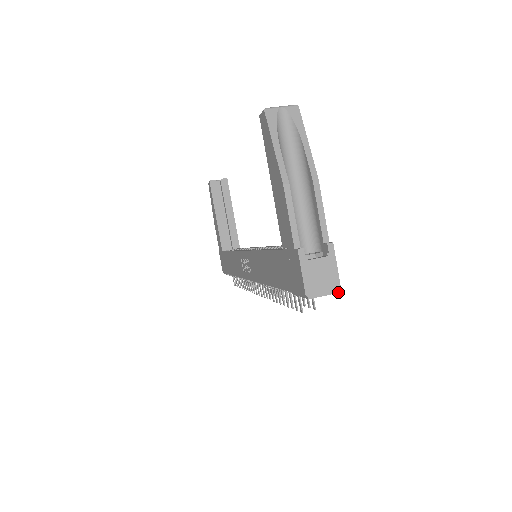
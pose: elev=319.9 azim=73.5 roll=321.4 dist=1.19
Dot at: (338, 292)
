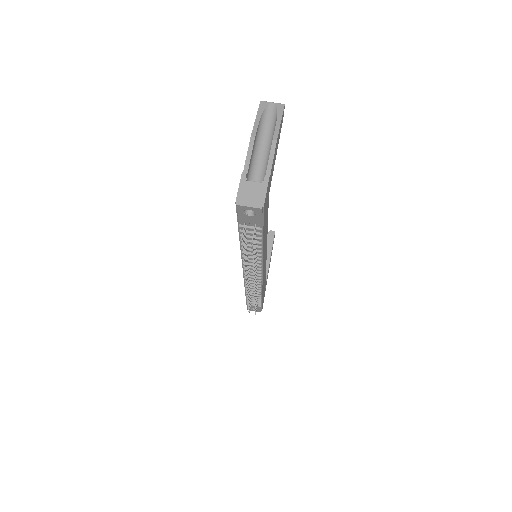
Dot at: (261, 208)
